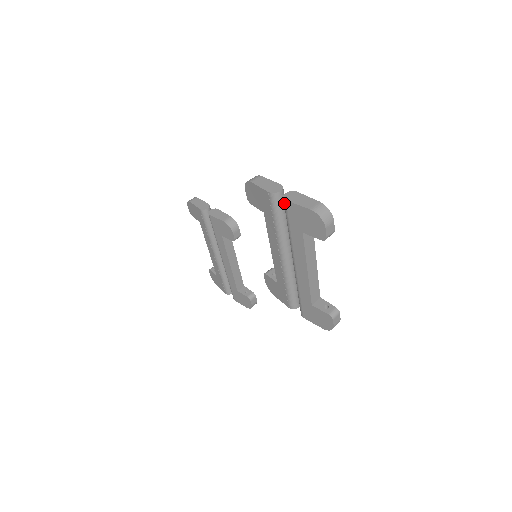
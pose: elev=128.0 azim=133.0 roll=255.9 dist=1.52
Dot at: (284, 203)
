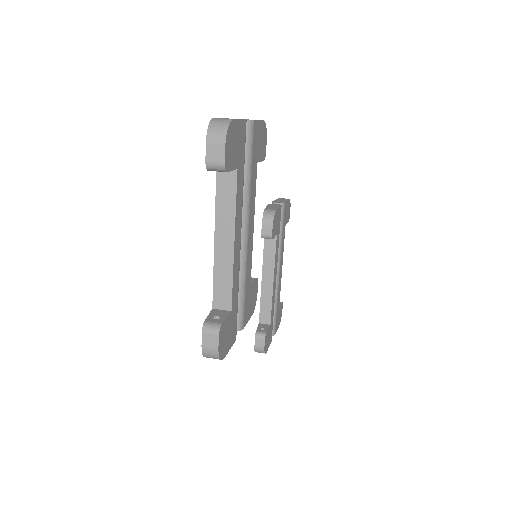
Dot at: occluded
